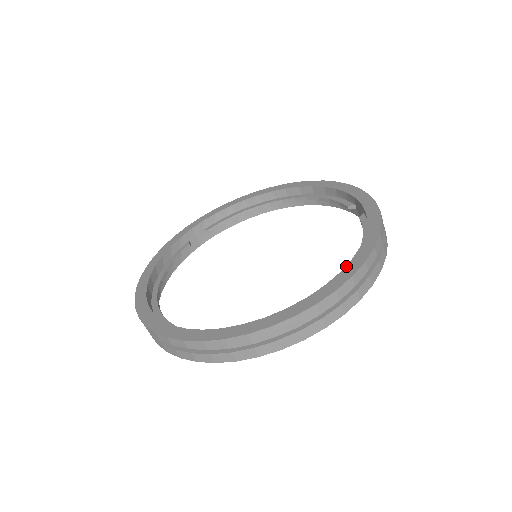
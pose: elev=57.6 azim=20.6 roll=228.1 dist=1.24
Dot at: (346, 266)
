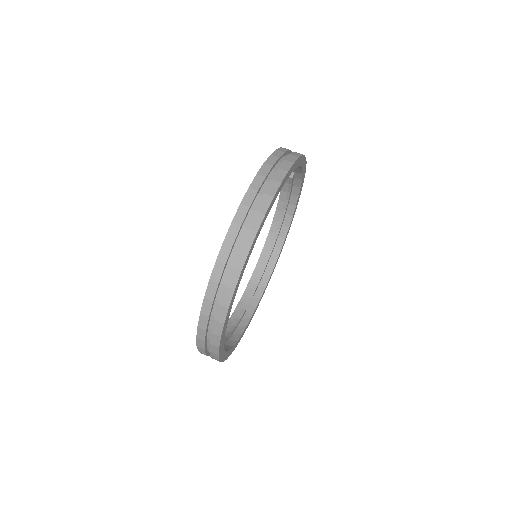
Dot at: occluded
